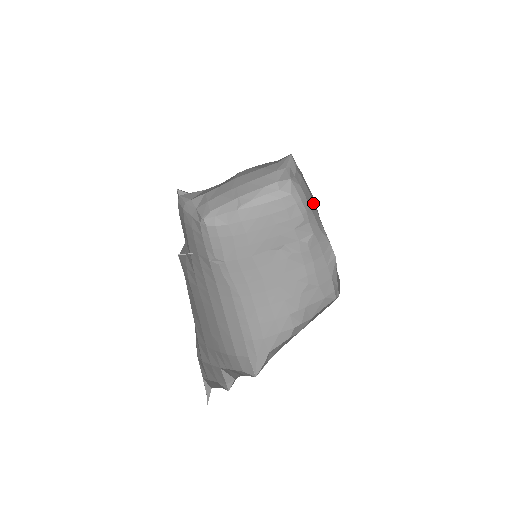
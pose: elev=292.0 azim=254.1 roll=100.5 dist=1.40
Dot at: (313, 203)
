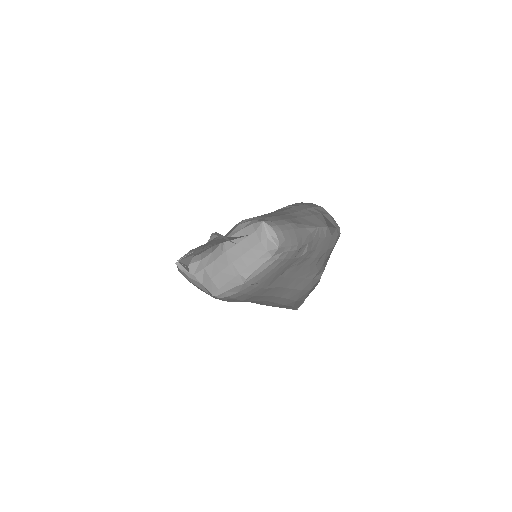
Dot at: (295, 230)
